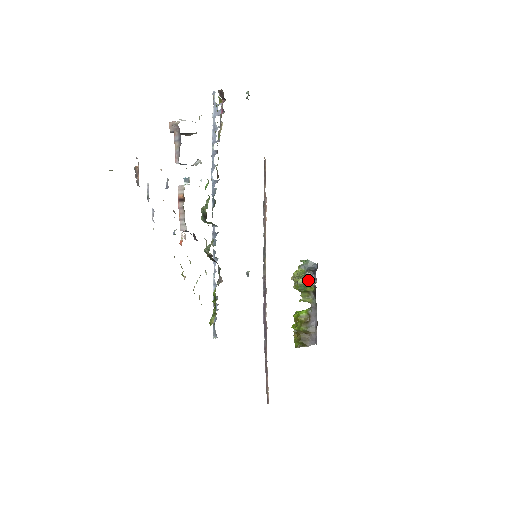
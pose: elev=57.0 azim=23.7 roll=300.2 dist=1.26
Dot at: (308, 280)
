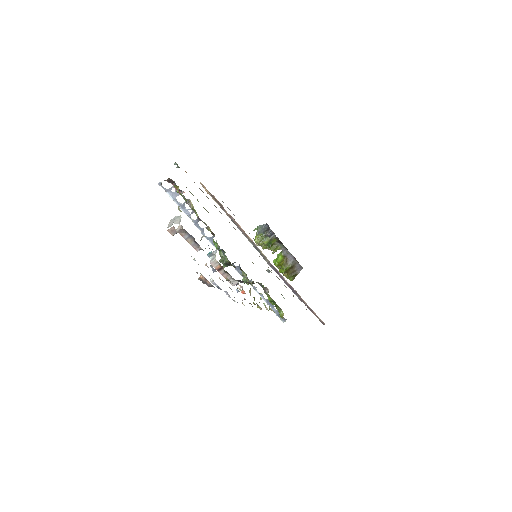
Dot at: (269, 238)
